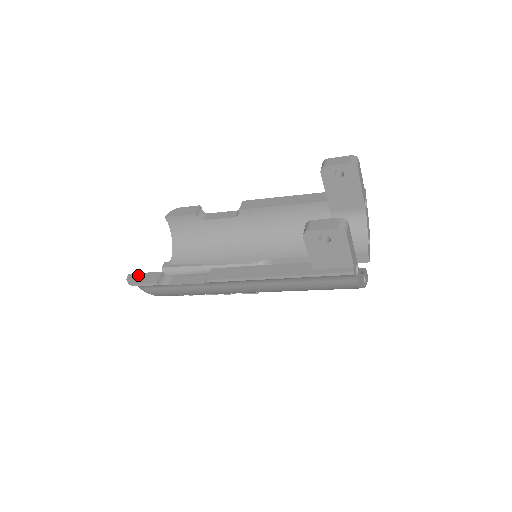
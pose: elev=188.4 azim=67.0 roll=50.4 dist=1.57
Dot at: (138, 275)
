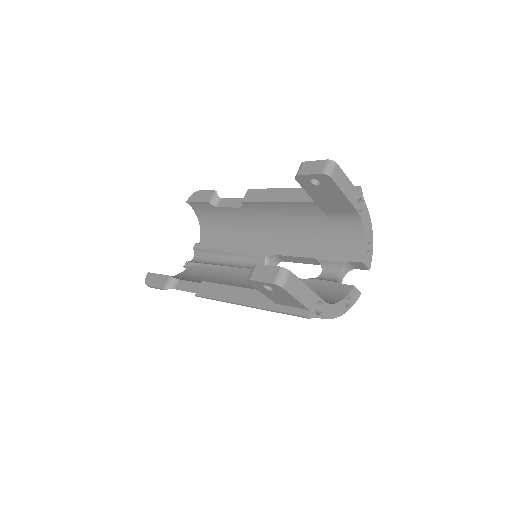
Dot at: (153, 276)
